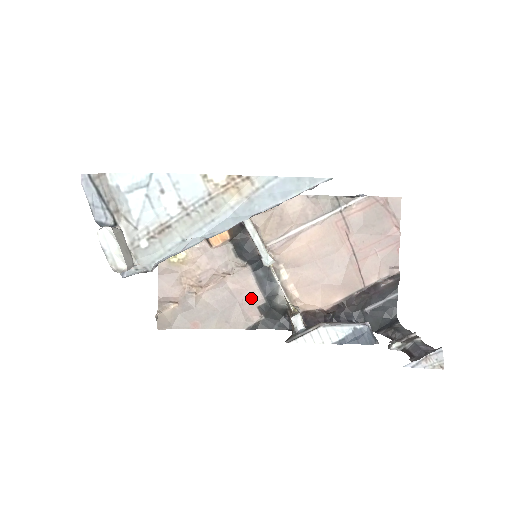
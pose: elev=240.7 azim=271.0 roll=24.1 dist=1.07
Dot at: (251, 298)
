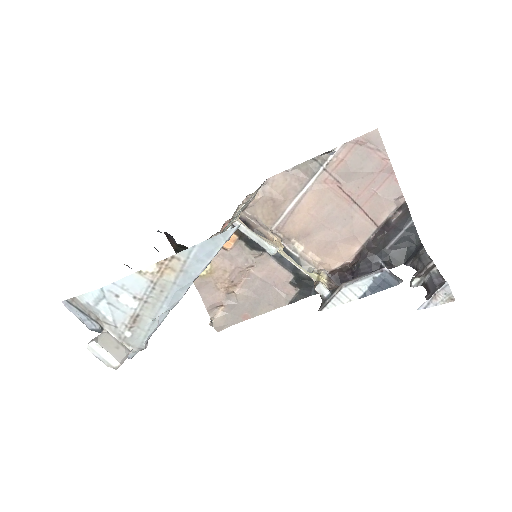
Dot at: (280, 278)
